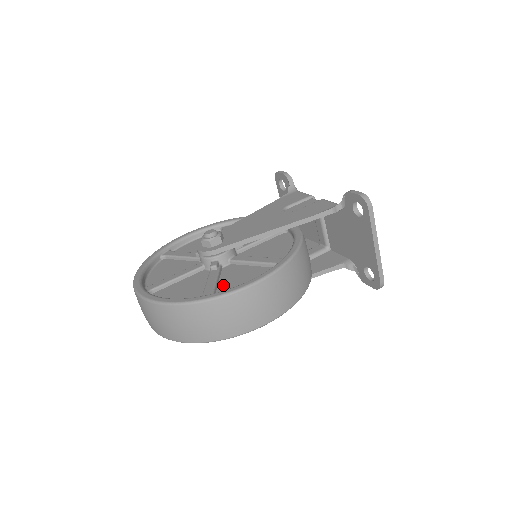
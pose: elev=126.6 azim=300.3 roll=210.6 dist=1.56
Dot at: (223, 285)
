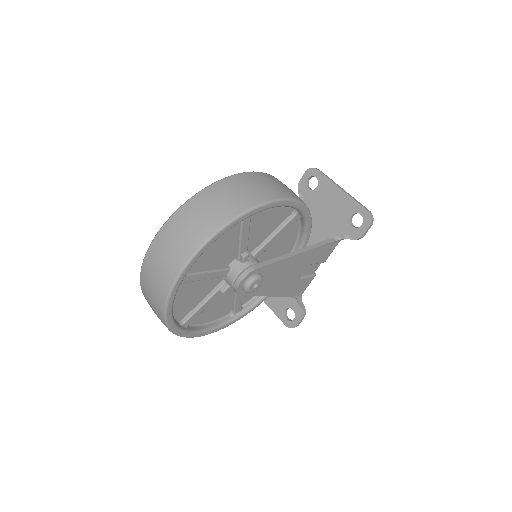
Dot at: occluded
